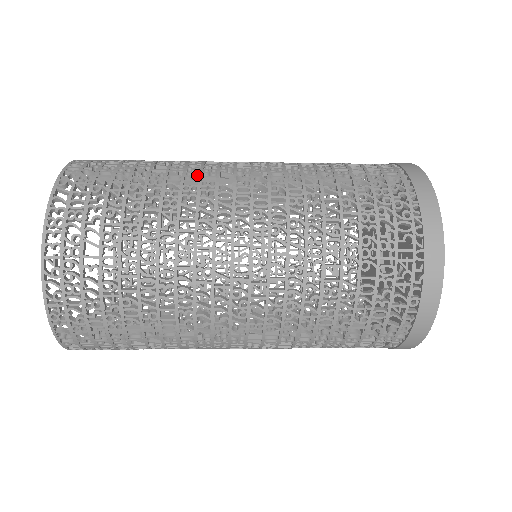
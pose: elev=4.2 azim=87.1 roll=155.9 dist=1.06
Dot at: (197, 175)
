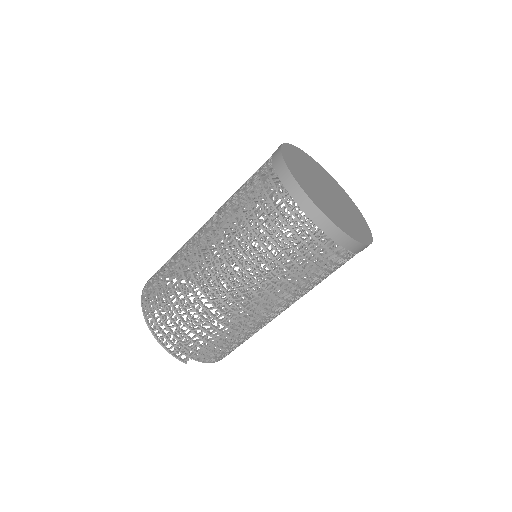
Dot at: occluded
